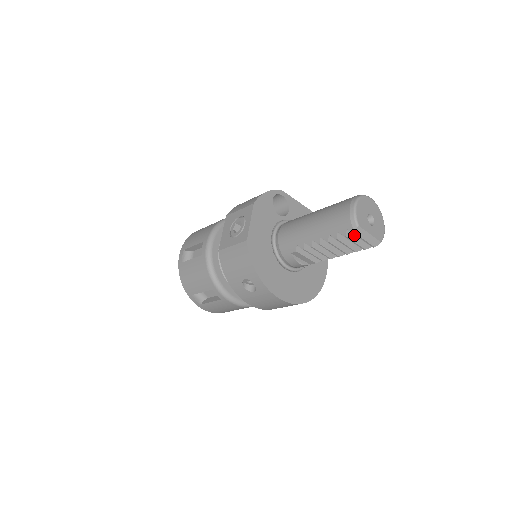
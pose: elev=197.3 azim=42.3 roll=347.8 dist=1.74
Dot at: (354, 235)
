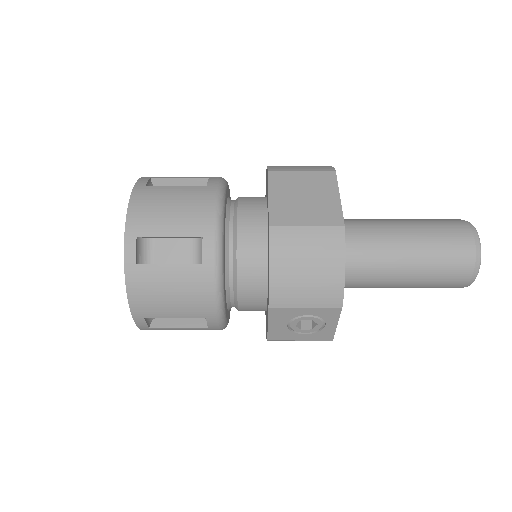
Dot at: occluded
